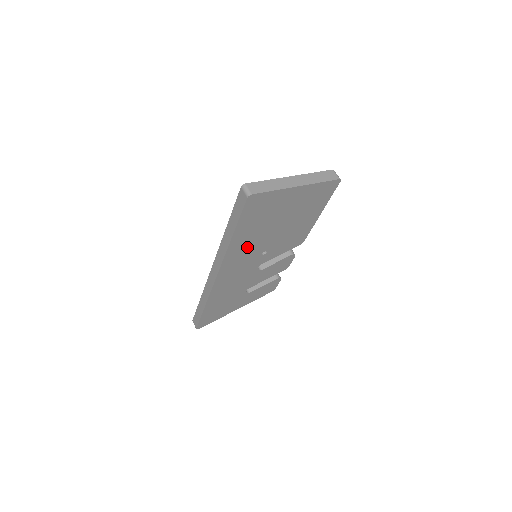
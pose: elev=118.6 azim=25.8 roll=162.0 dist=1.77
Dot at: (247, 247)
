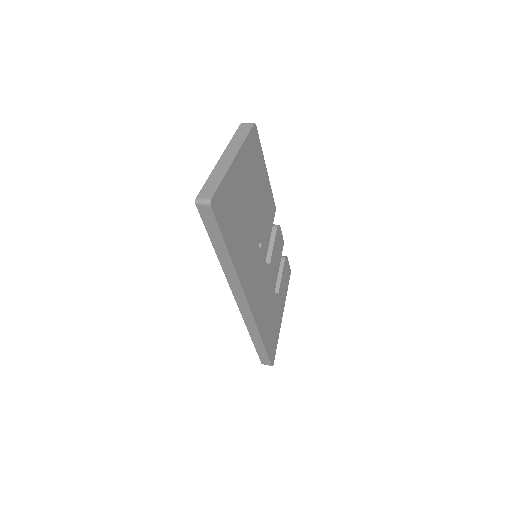
Dot at: (246, 253)
